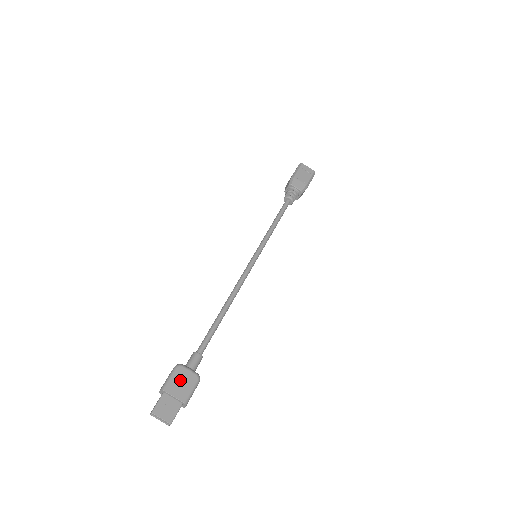
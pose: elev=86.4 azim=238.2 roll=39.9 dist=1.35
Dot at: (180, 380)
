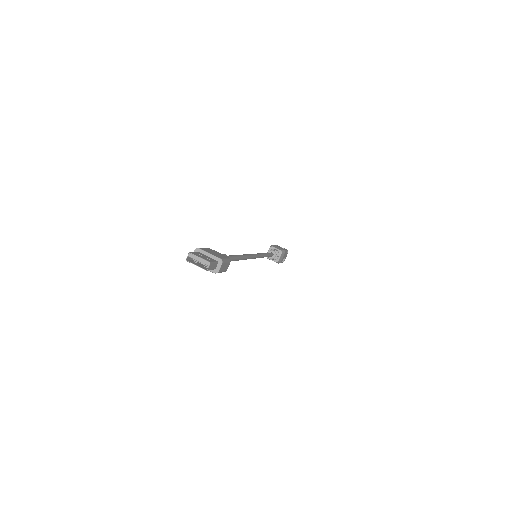
Dot at: (213, 252)
